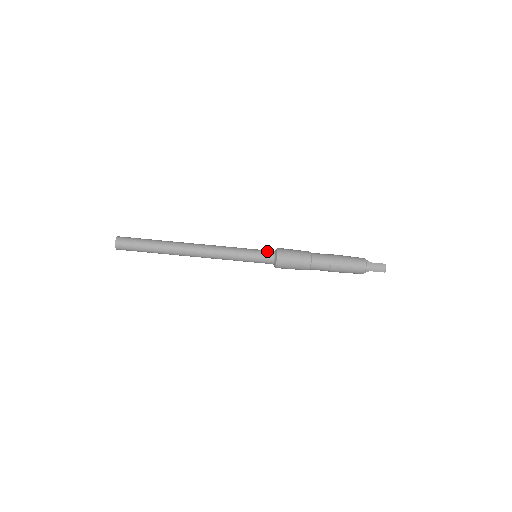
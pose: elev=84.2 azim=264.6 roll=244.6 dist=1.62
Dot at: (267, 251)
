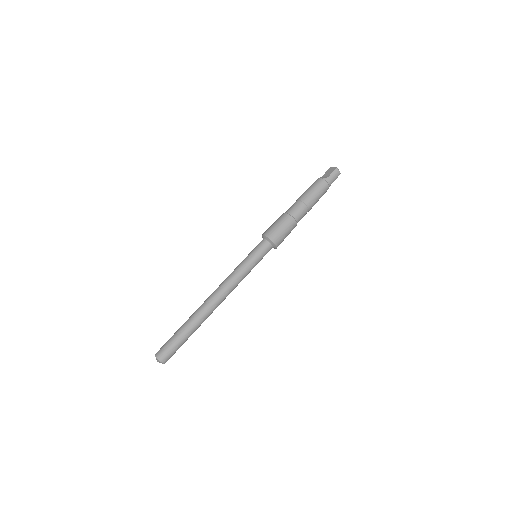
Dot at: (261, 245)
